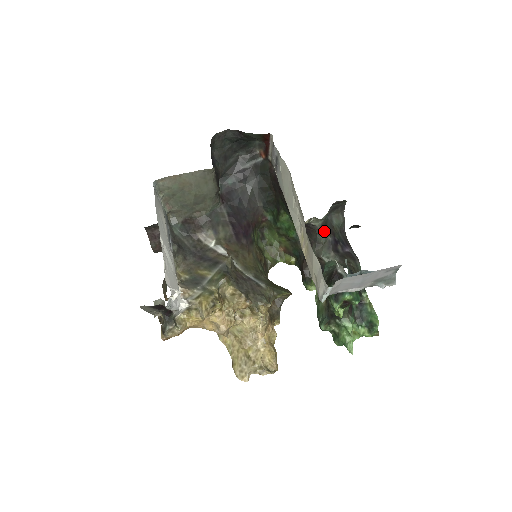
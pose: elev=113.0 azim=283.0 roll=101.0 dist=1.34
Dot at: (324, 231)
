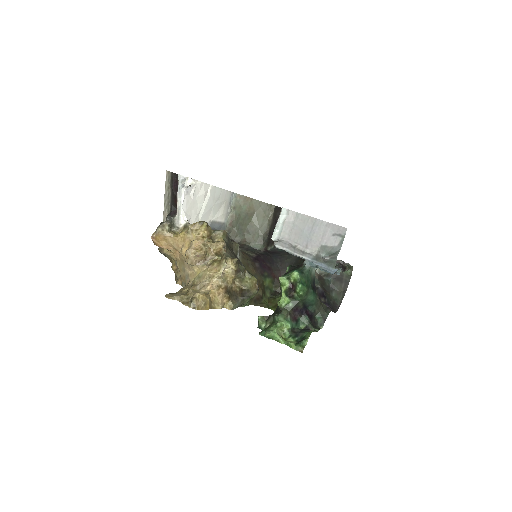
Dot at: (319, 280)
